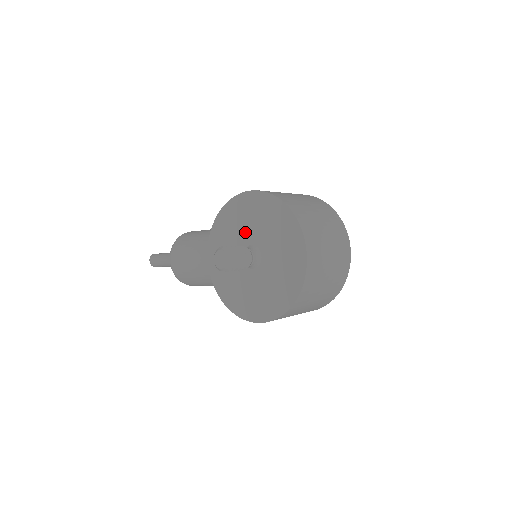
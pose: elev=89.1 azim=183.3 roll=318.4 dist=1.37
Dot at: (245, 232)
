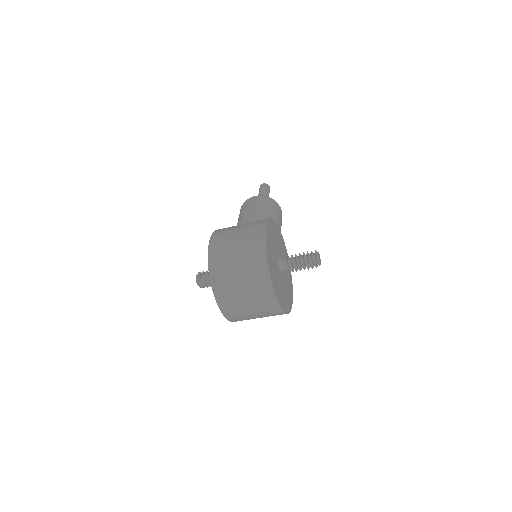
Dot at: occluded
